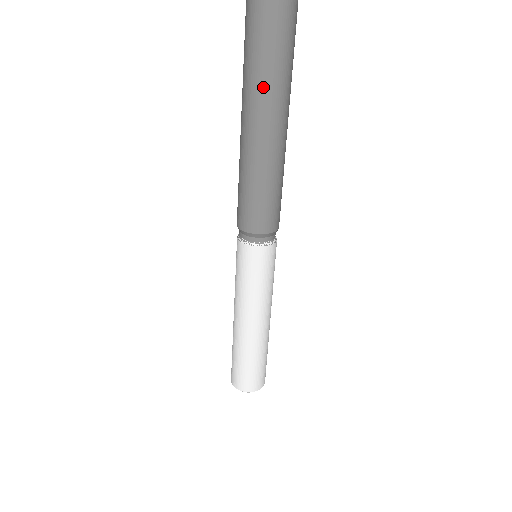
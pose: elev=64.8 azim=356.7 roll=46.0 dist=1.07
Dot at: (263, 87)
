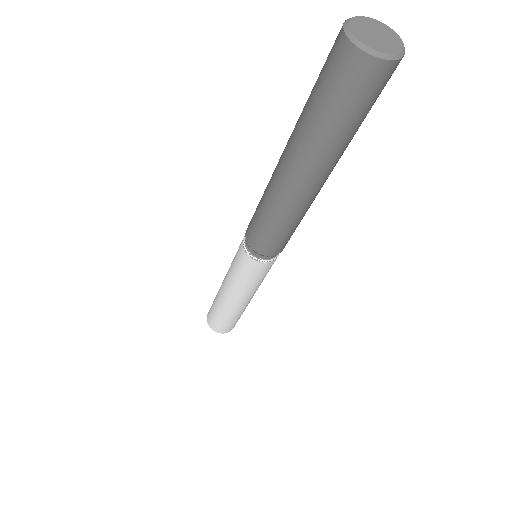
Dot at: (316, 161)
